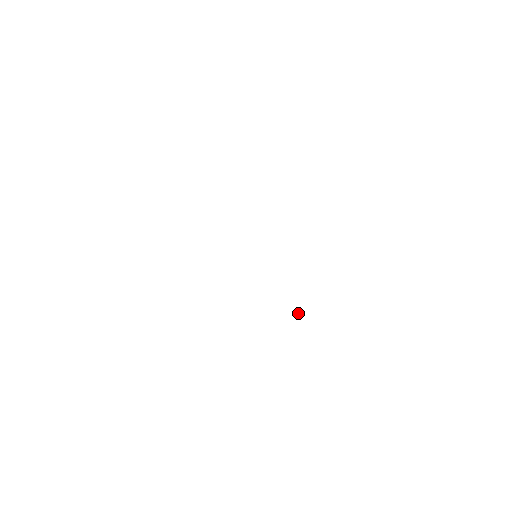
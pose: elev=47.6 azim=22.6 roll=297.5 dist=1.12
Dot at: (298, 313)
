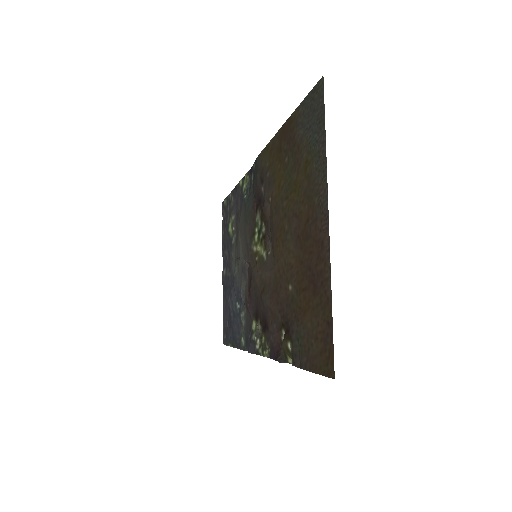
Dot at: (231, 257)
